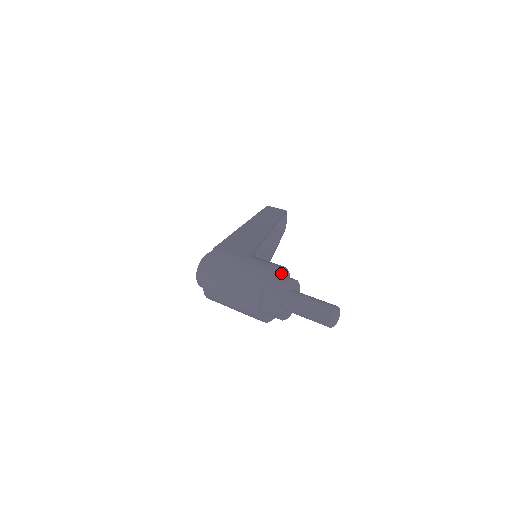
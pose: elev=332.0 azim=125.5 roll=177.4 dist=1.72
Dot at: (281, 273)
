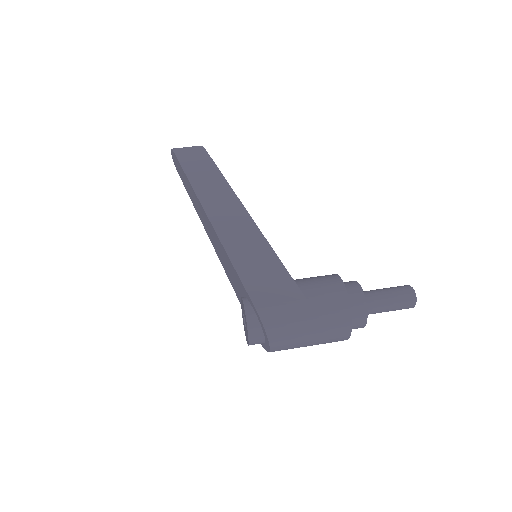
Dot at: occluded
